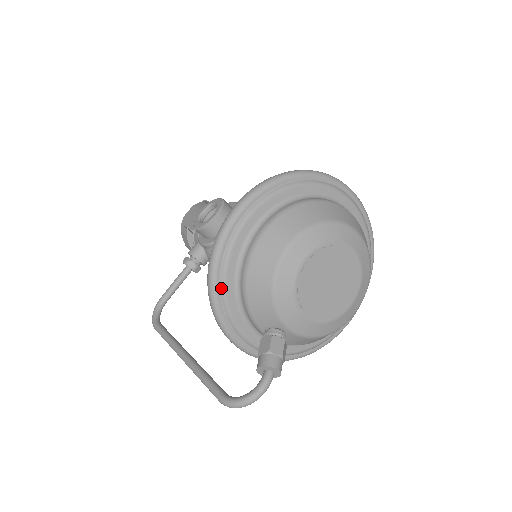
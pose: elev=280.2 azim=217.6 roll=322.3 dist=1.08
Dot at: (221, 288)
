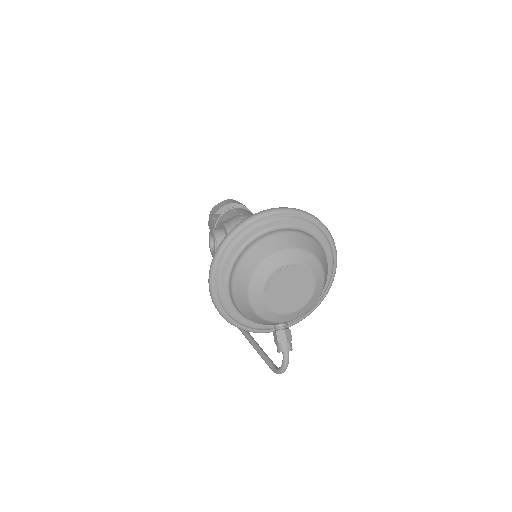
Dot at: (234, 320)
